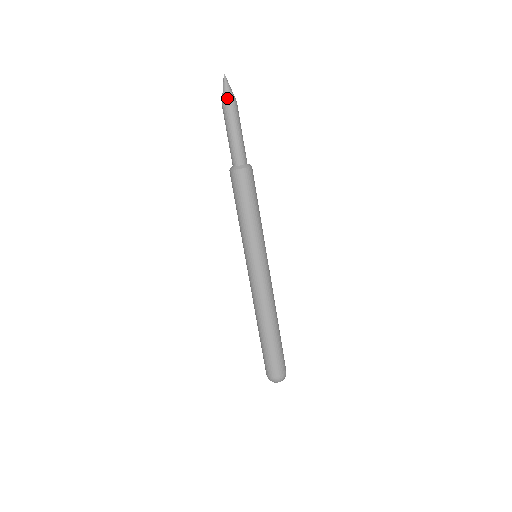
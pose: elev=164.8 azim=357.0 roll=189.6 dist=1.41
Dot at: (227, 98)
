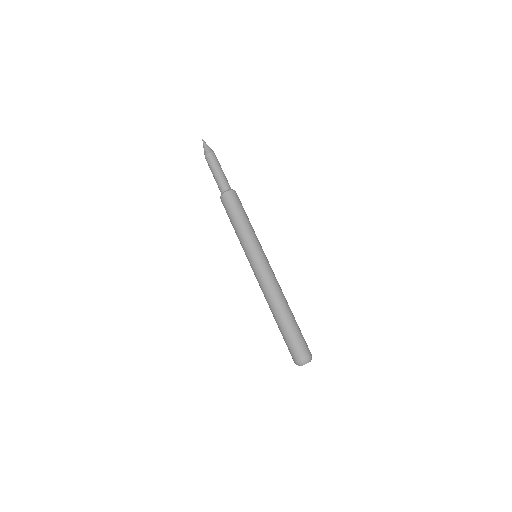
Dot at: (206, 152)
